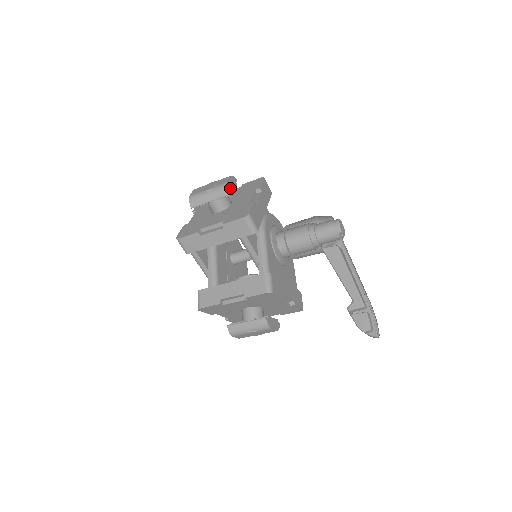
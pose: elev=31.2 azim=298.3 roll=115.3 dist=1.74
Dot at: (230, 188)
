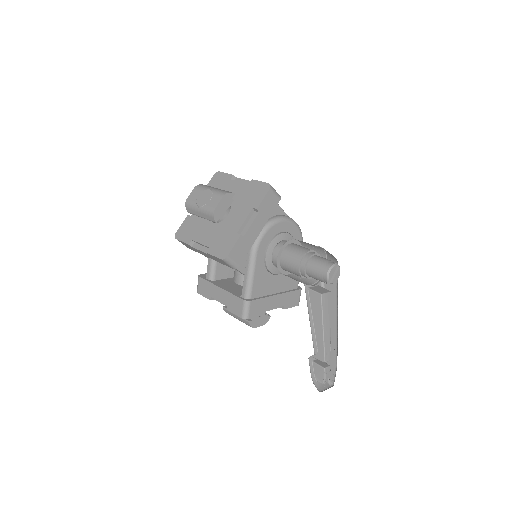
Dot at: (219, 213)
